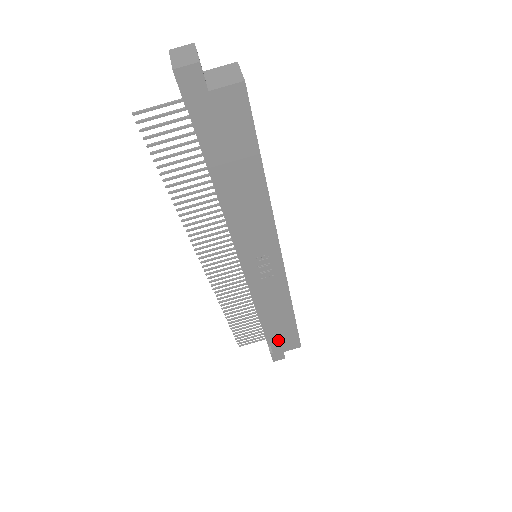
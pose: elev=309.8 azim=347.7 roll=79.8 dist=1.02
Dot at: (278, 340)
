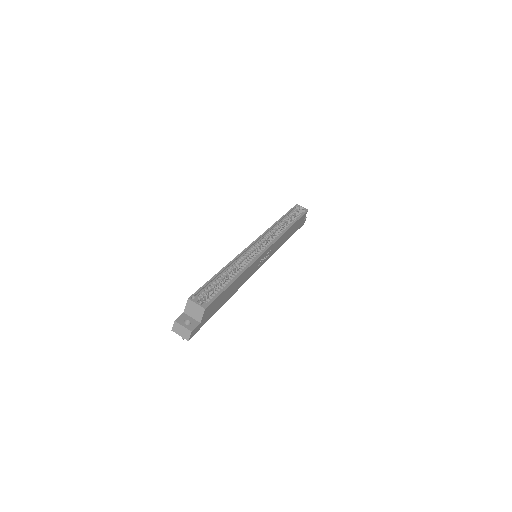
Dot at: occluded
